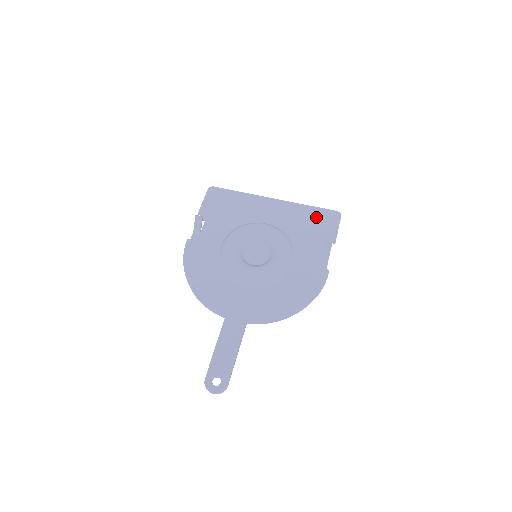
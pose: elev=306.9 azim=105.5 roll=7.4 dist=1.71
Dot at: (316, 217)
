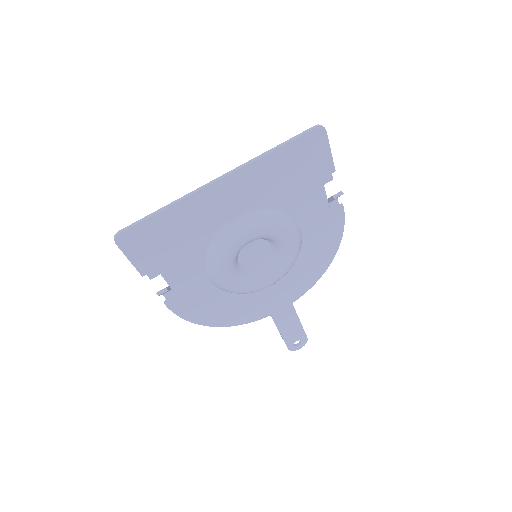
Dot at: (294, 159)
